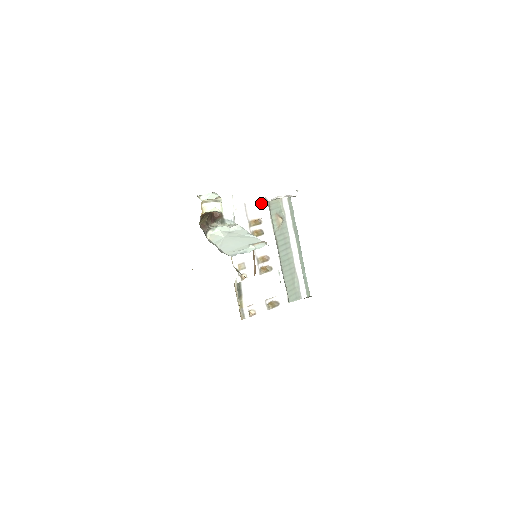
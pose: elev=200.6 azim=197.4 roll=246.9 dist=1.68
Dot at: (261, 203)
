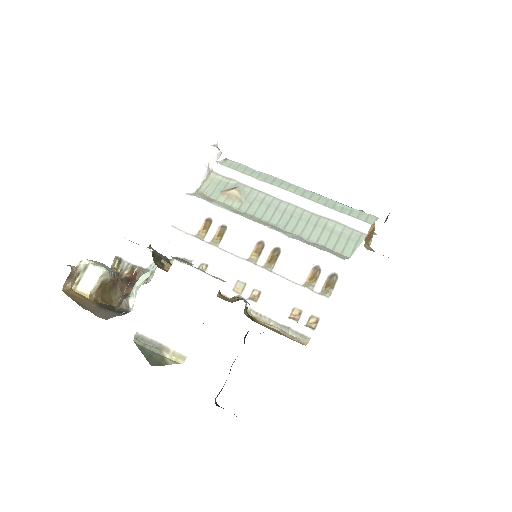
Dot at: (187, 204)
